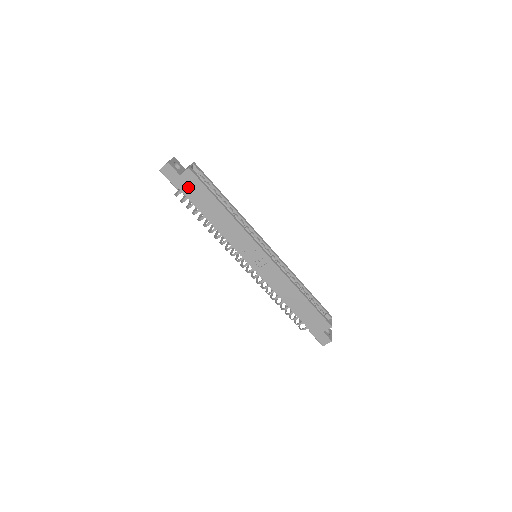
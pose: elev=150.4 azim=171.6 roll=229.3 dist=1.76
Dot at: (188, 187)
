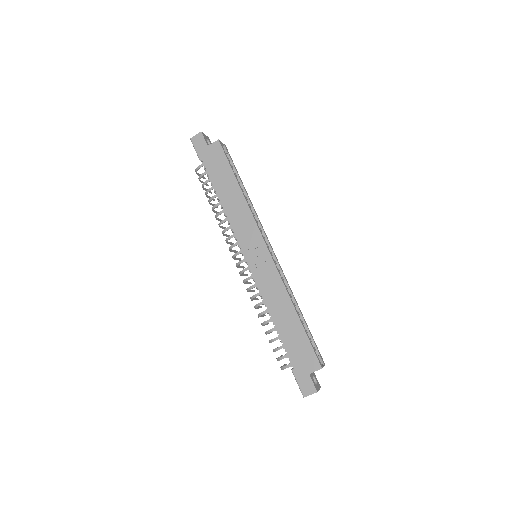
Dot at: (211, 159)
